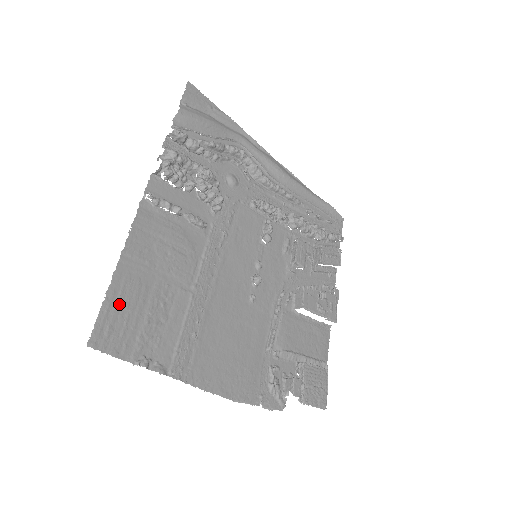
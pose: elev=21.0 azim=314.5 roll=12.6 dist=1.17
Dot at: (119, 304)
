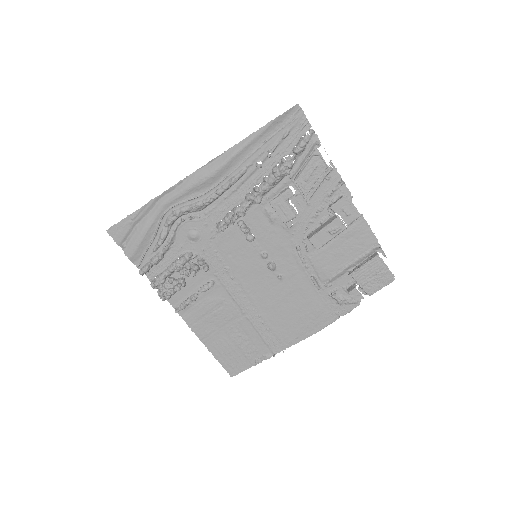
Dot at: (224, 355)
